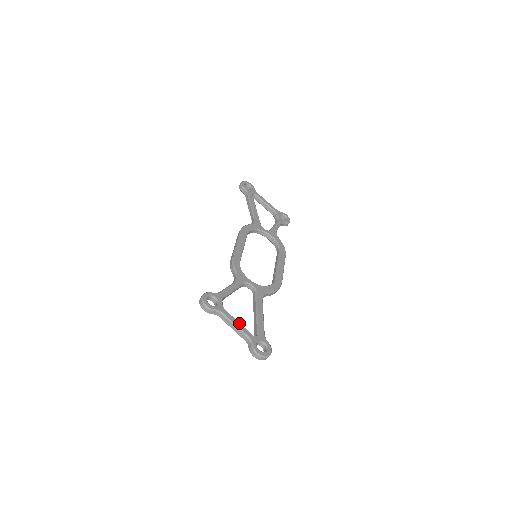
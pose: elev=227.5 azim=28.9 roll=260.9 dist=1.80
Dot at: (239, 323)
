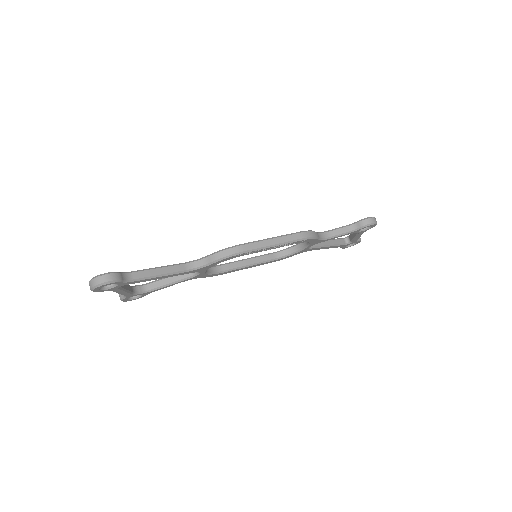
Dot at: occluded
